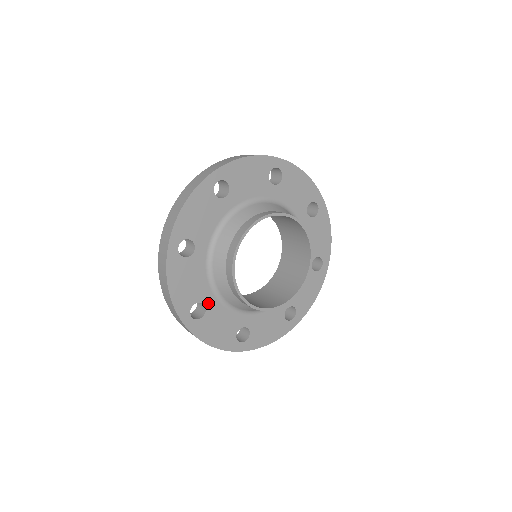
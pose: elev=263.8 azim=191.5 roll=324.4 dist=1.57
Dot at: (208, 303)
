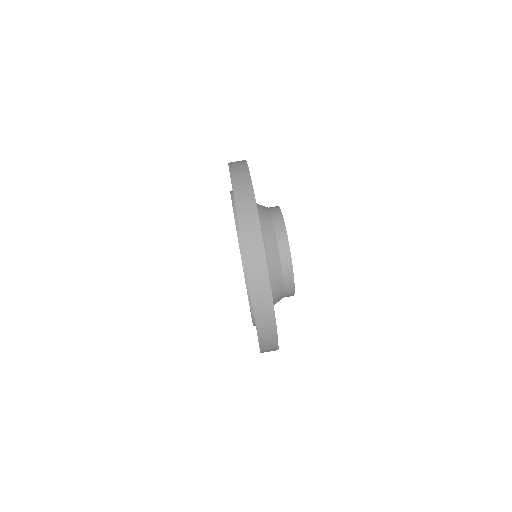
Dot at: occluded
